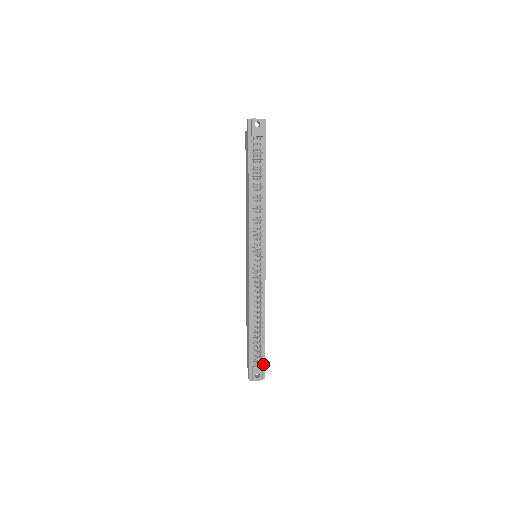
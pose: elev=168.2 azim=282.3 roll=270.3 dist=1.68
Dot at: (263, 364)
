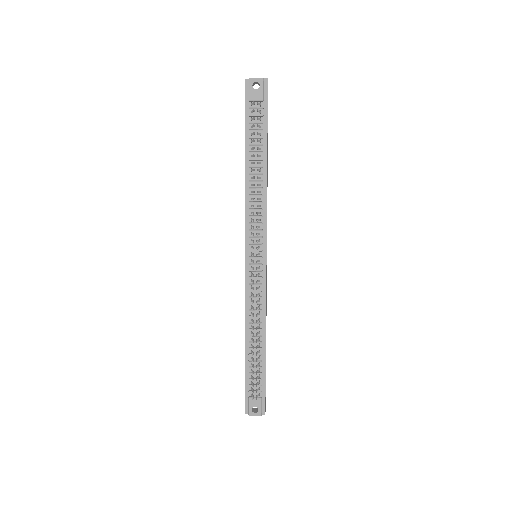
Dot at: (263, 395)
